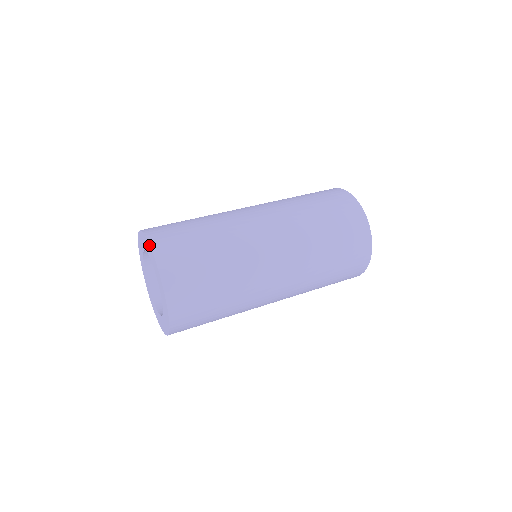
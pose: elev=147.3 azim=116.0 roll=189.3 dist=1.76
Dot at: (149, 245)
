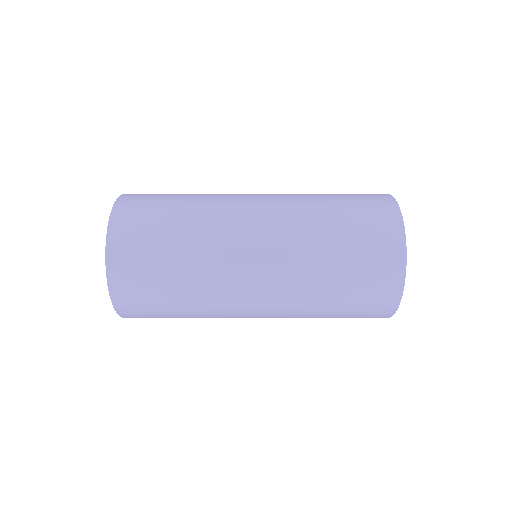
Dot at: occluded
